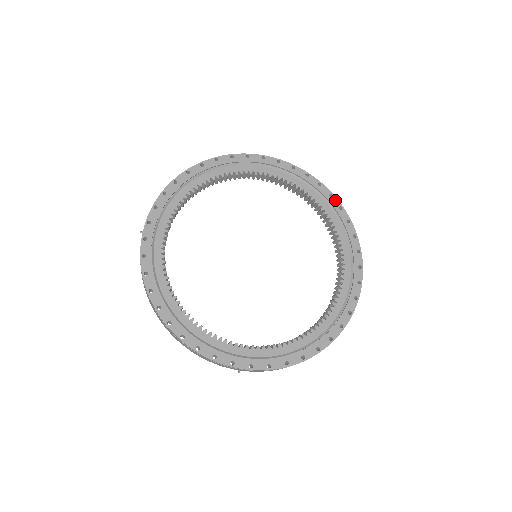
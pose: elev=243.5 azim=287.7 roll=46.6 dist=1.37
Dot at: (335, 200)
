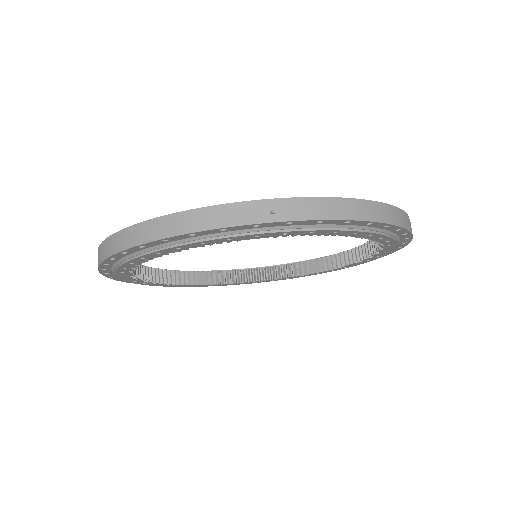
Dot at: occluded
